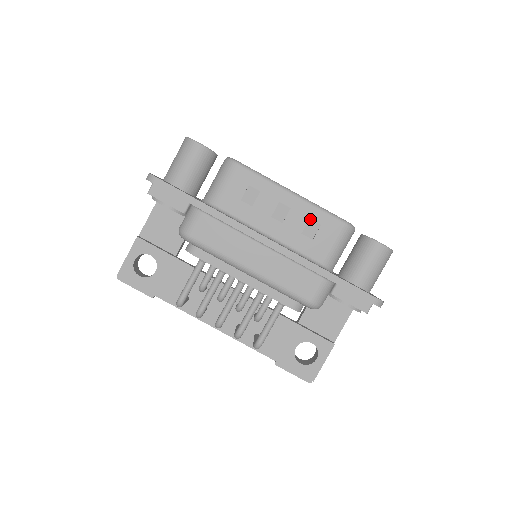
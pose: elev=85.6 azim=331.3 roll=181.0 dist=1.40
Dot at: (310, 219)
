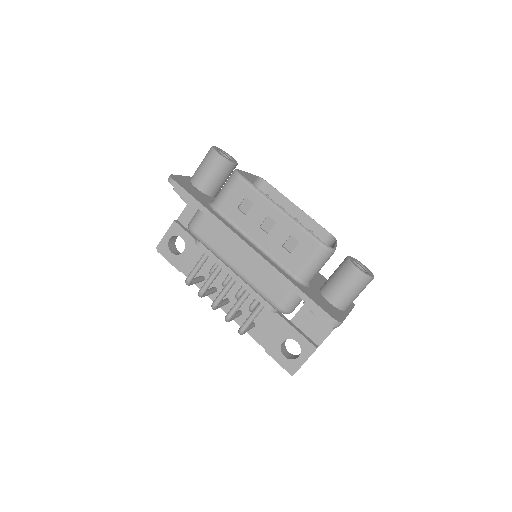
Dot at: (291, 235)
